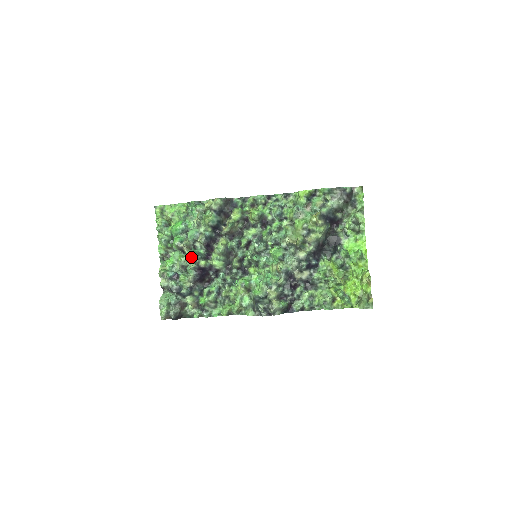
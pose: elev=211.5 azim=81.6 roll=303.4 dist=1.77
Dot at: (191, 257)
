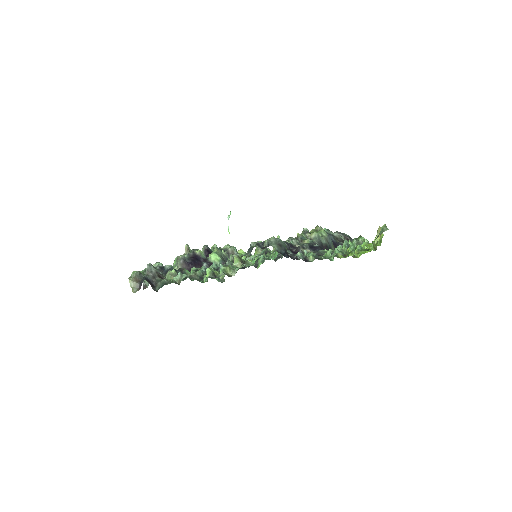
Dot at: occluded
